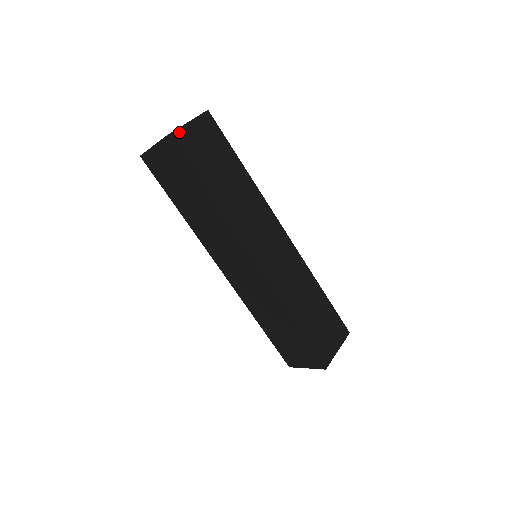
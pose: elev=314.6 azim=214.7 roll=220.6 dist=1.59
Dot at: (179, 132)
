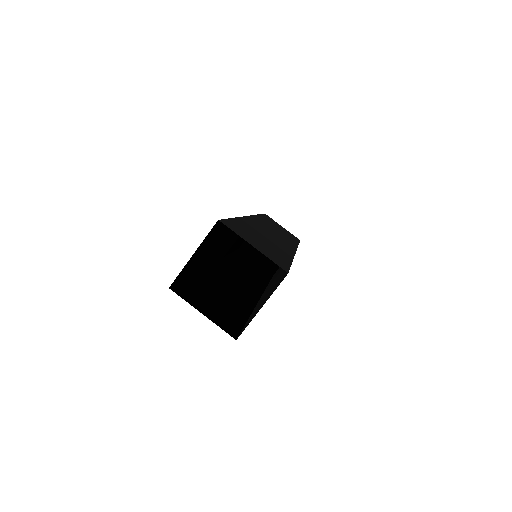
Dot at: (248, 324)
